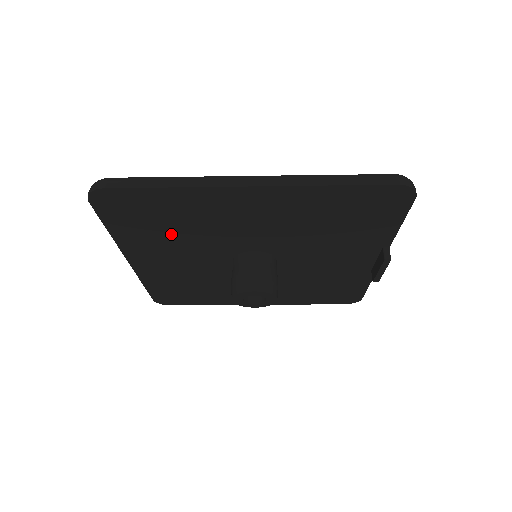
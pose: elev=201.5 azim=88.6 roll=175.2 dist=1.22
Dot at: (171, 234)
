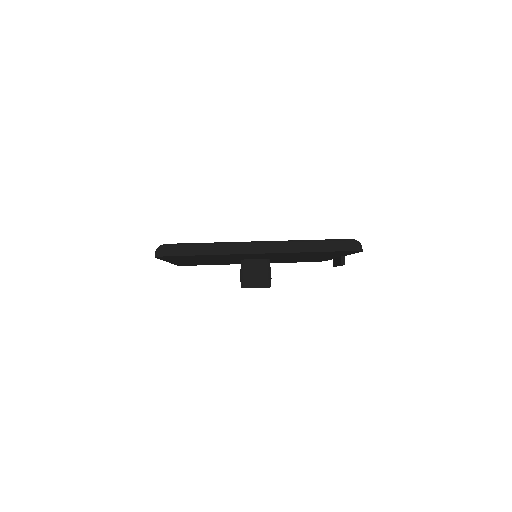
Dot at: occluded
